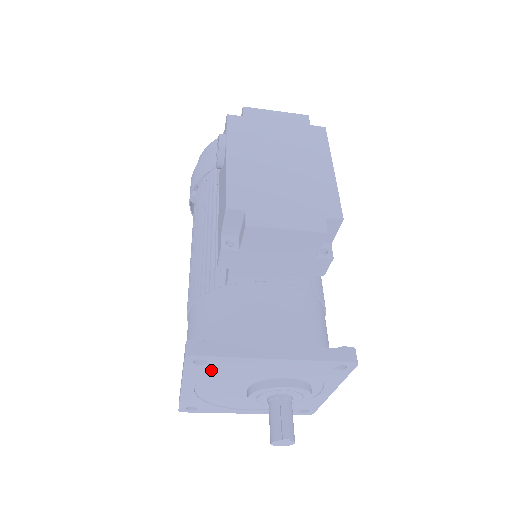
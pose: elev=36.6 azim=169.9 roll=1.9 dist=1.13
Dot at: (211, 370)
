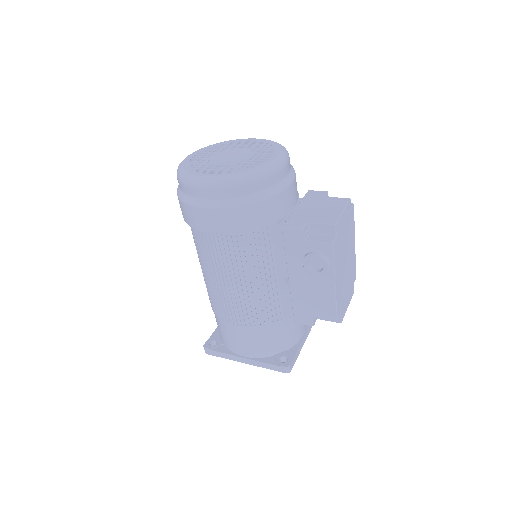
Dot at: occluded
